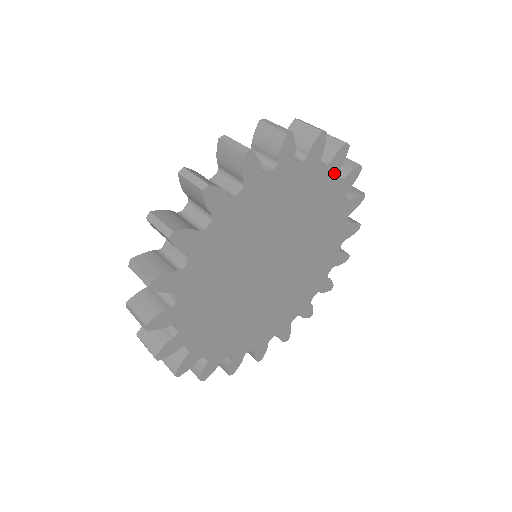
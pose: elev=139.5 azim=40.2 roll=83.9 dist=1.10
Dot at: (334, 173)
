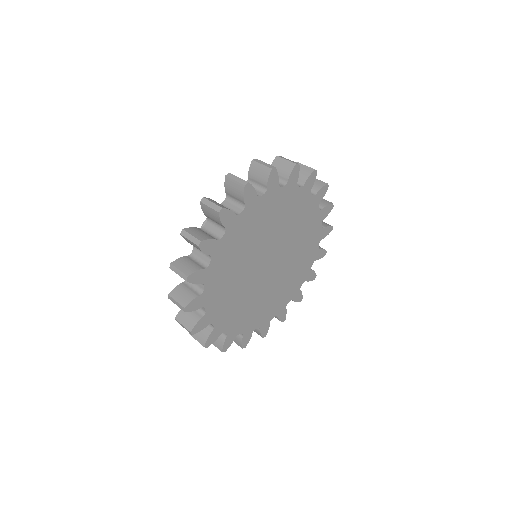
Dot at: (308, 191)
